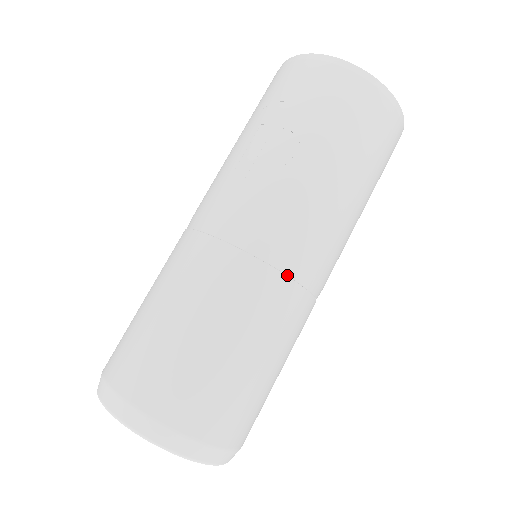
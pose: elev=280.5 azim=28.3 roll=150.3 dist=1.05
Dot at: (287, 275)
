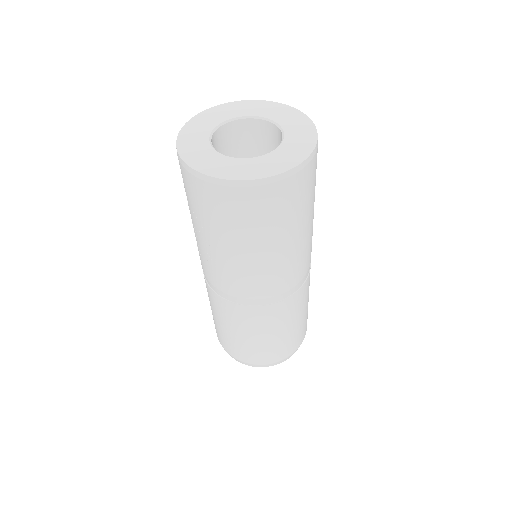
Dot at: (251, 305)
